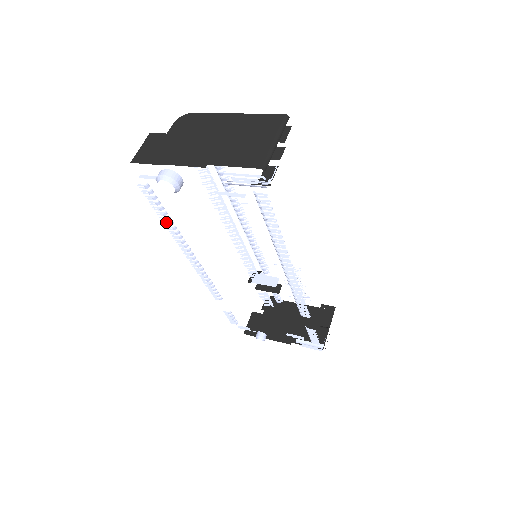
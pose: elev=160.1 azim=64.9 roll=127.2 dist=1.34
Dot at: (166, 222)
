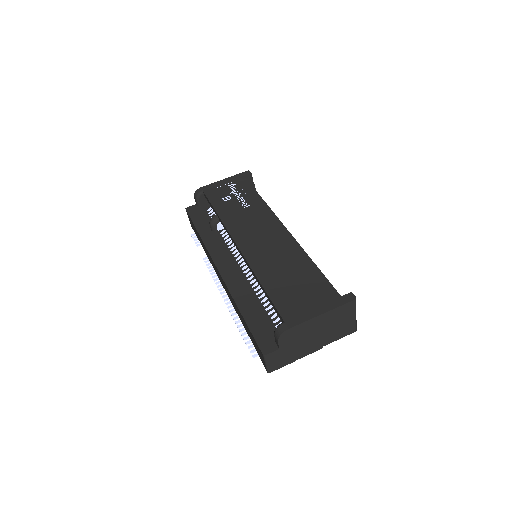
Dot at: occluded
